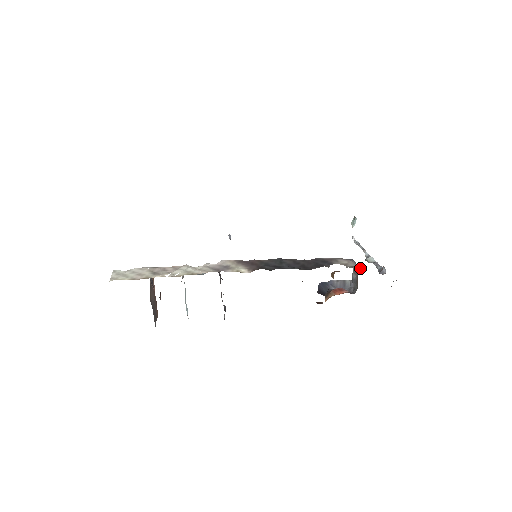
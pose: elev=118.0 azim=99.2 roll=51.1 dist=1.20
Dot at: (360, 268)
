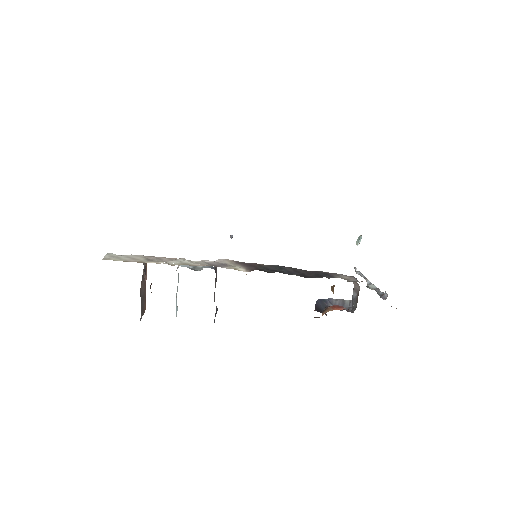
Dot at: occluded
